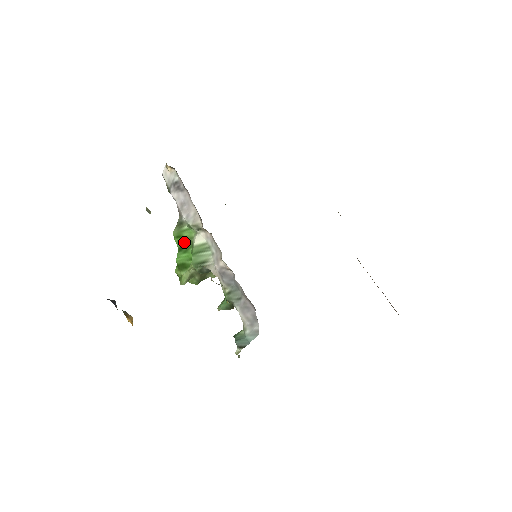
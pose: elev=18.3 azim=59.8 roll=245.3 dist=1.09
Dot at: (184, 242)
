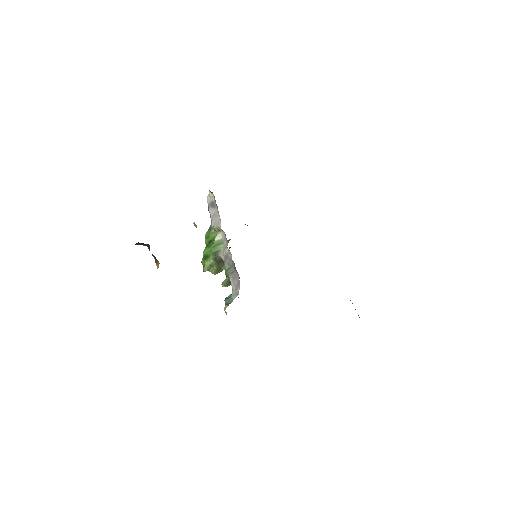
Dot at: (210, 241)
